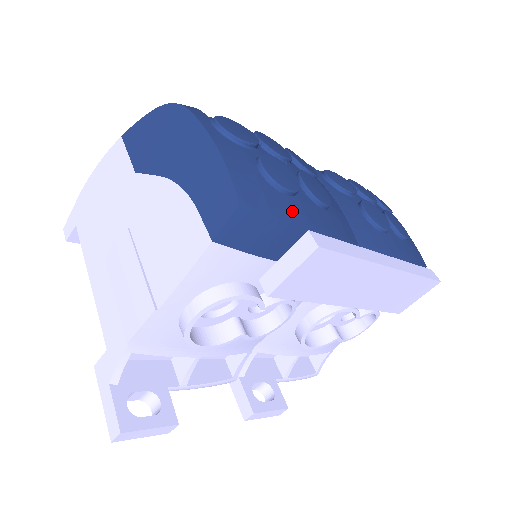
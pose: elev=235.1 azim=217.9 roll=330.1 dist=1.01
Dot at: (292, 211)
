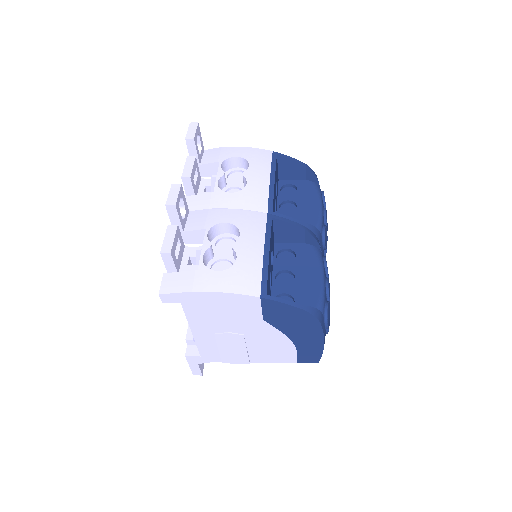
Dot at: occluded
